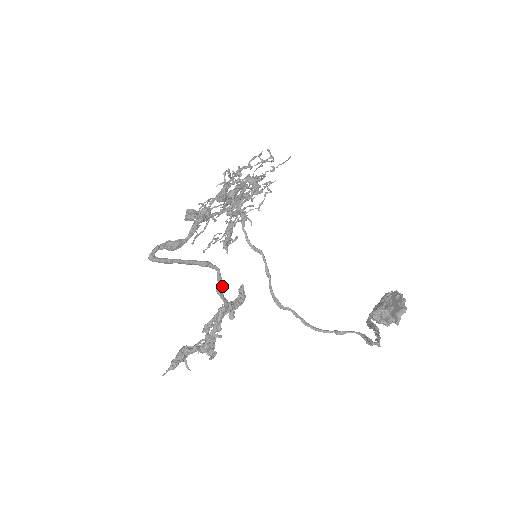
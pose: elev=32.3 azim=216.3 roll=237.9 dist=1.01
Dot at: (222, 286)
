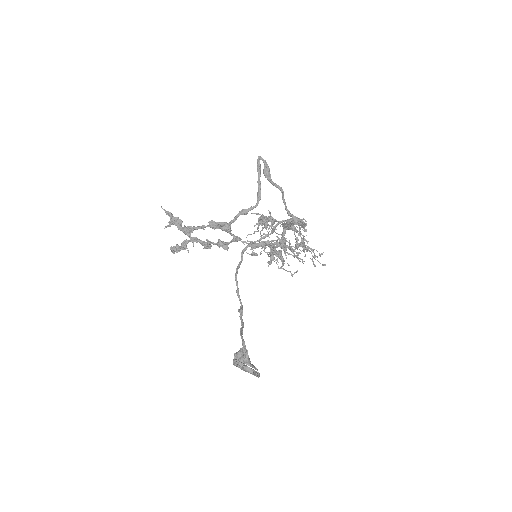
Dot at: (246, 212)
